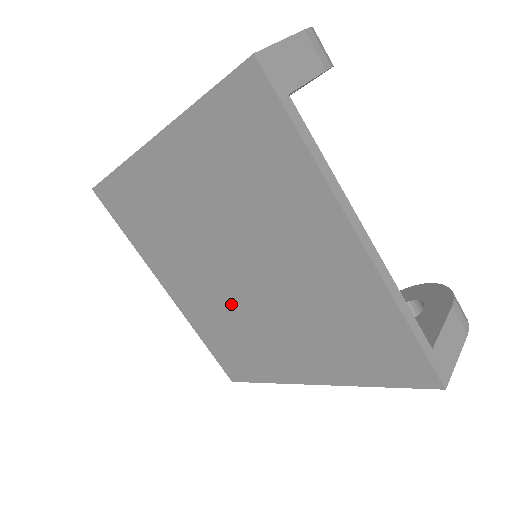
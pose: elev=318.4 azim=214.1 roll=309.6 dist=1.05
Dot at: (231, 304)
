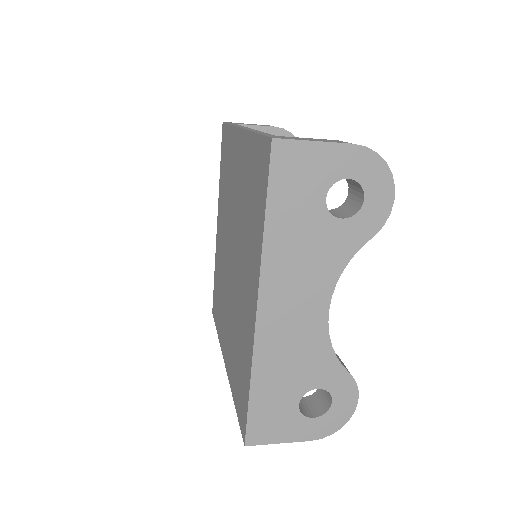
Dot at: (233, 301)
